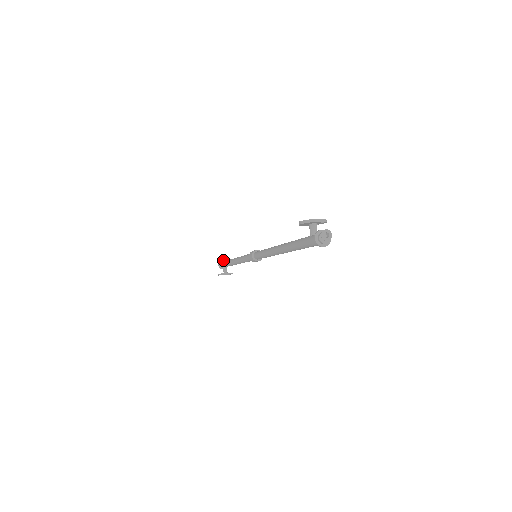
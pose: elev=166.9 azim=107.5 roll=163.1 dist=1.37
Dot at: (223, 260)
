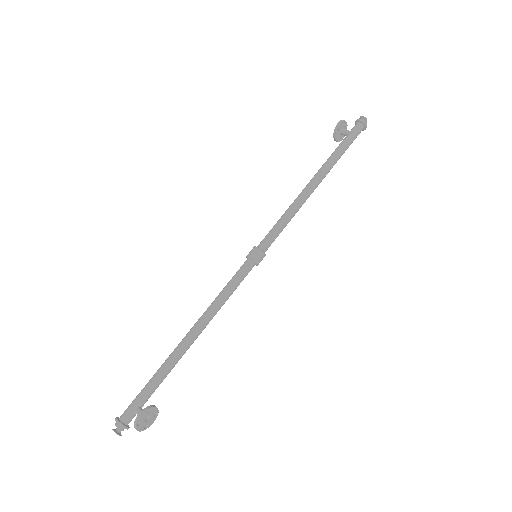
Dot at: (118, 417)
